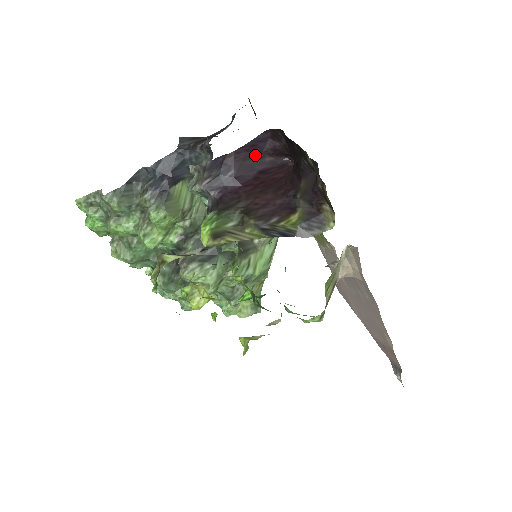
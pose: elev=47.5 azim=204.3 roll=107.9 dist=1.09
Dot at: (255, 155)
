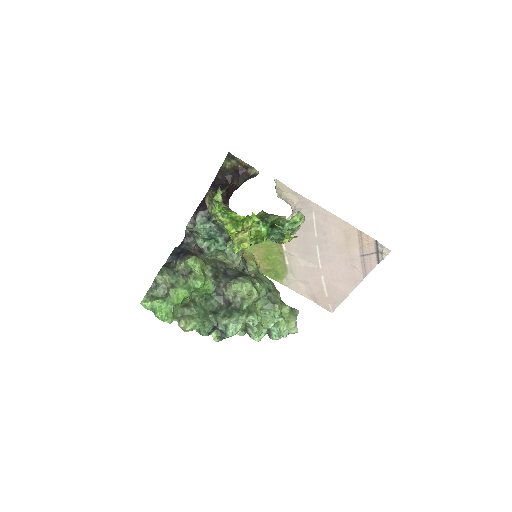
Dot at: occluded
